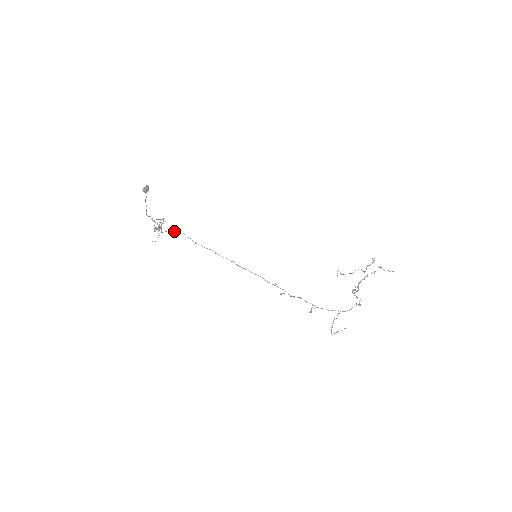
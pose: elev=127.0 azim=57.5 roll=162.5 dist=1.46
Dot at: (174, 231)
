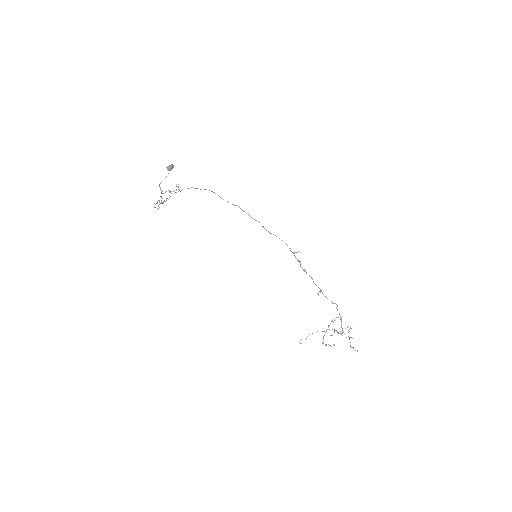
Dot at: occluded
